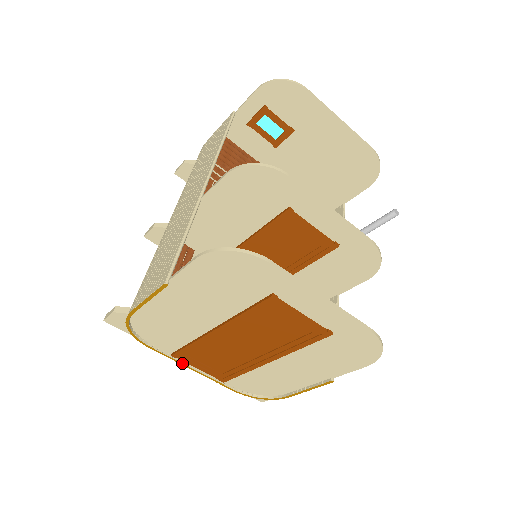
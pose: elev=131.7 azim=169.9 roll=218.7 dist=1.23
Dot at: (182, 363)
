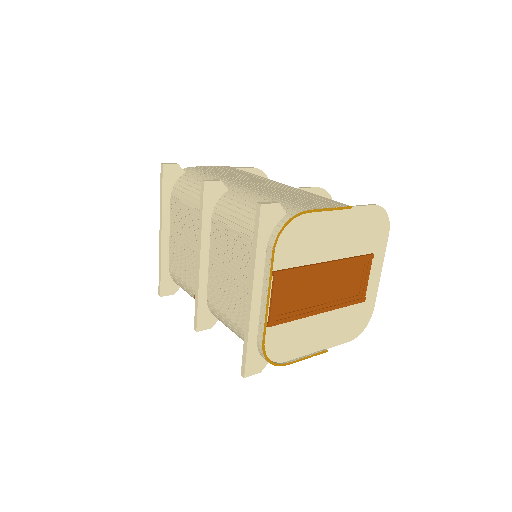
Dot at: (271, 286)
